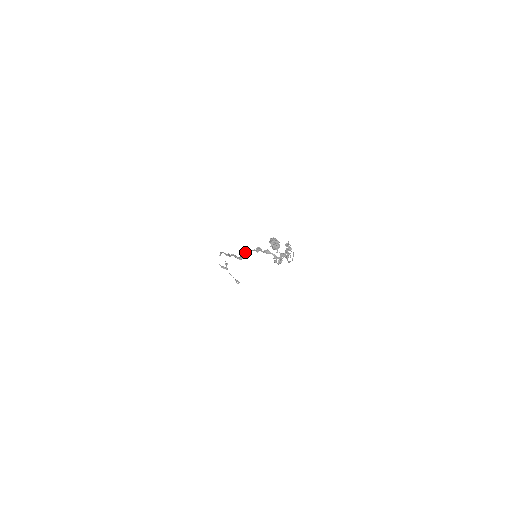
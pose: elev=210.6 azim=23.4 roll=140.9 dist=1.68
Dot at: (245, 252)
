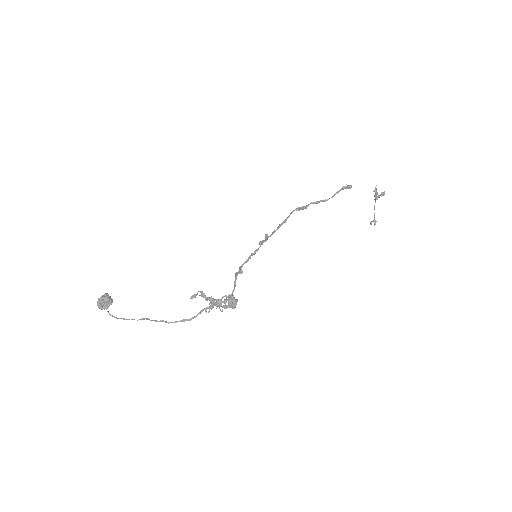
Dot at: (266, 236)
